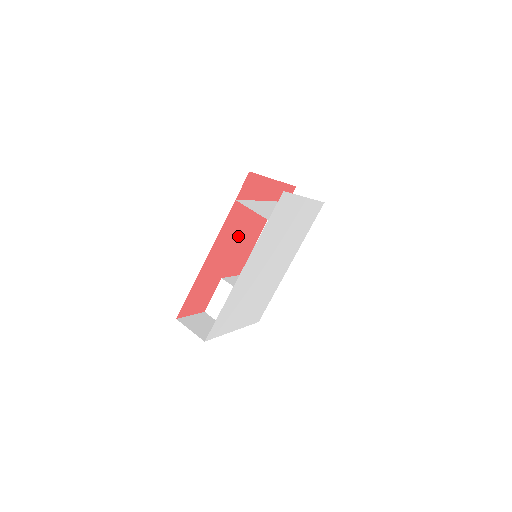
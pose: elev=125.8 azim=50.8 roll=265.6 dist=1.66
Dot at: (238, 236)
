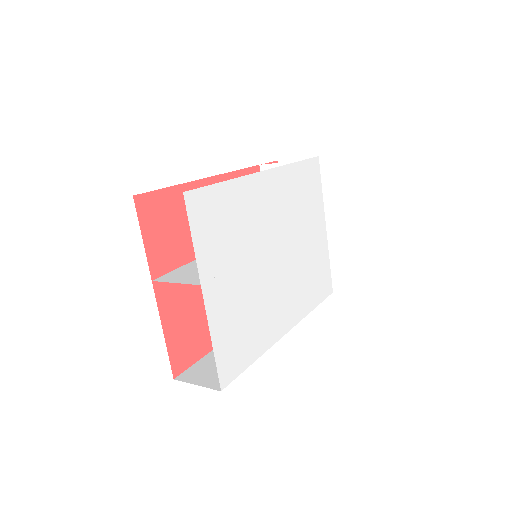
Dot at: occluded
